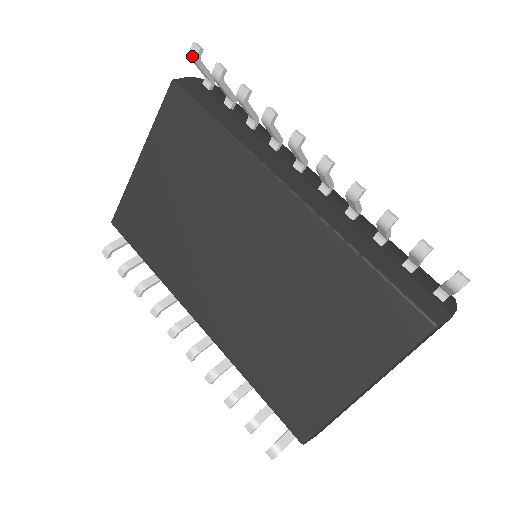
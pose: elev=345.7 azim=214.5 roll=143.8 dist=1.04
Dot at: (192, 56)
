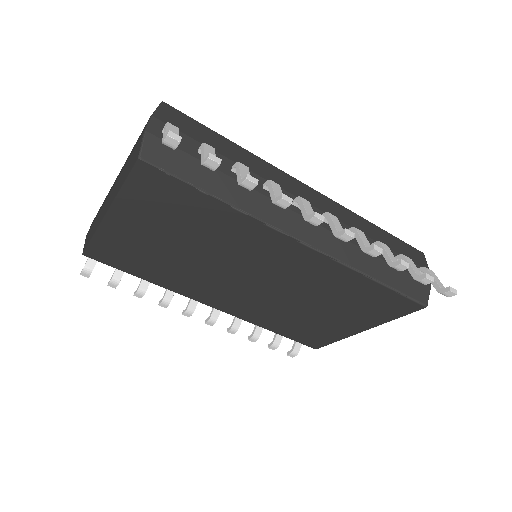
Dot at: (168, 146)
